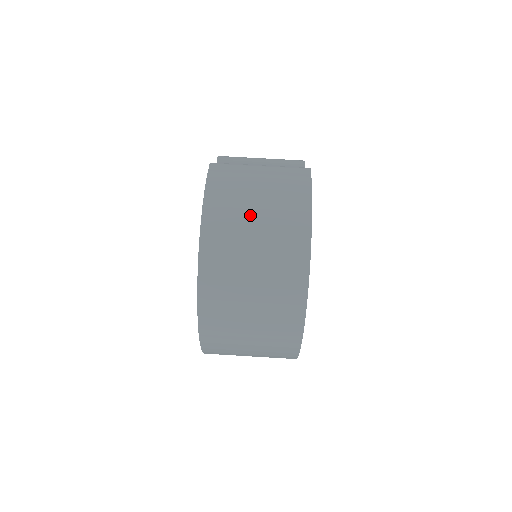
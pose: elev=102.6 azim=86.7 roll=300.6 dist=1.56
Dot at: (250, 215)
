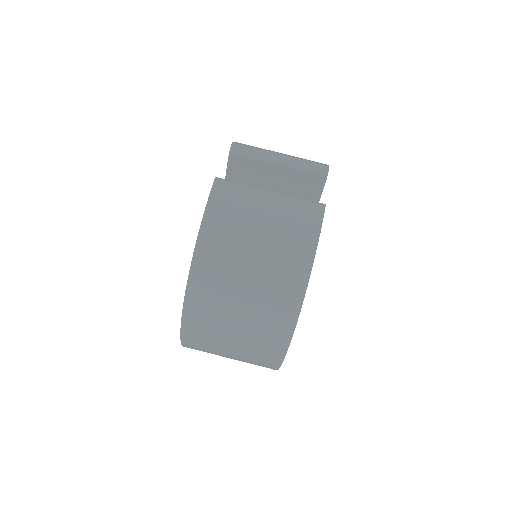
Dot at: (244, 263)
